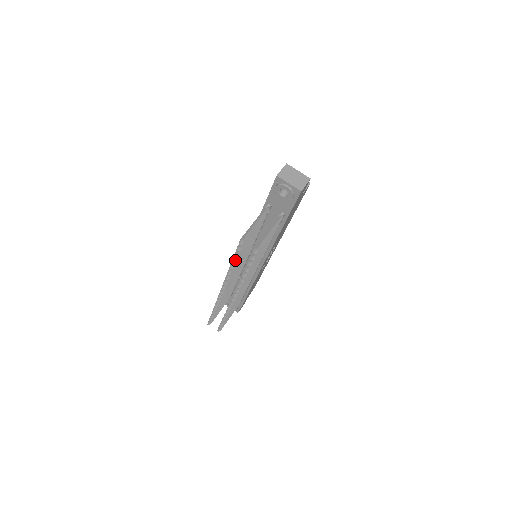
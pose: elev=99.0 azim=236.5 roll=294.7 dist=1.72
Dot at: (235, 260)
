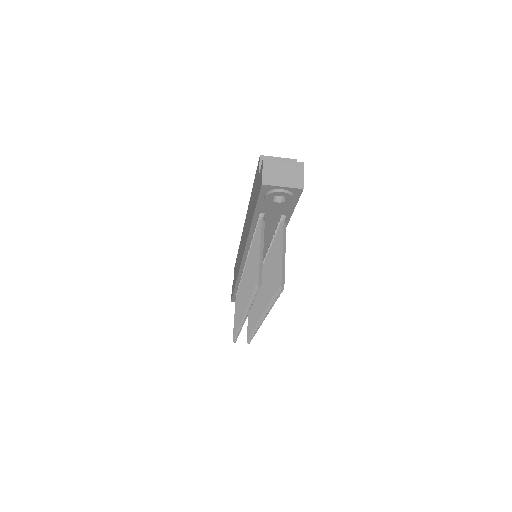
Dot at: occluded
